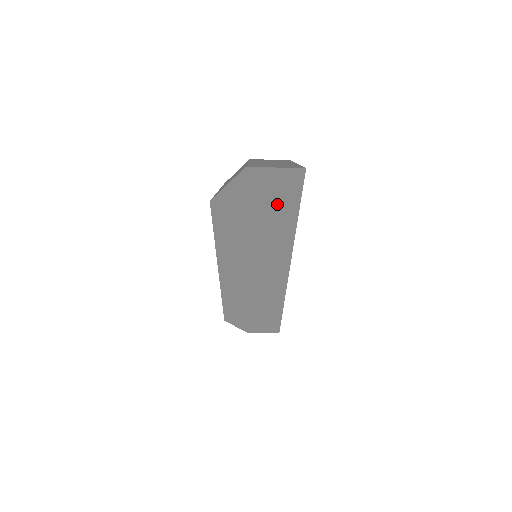
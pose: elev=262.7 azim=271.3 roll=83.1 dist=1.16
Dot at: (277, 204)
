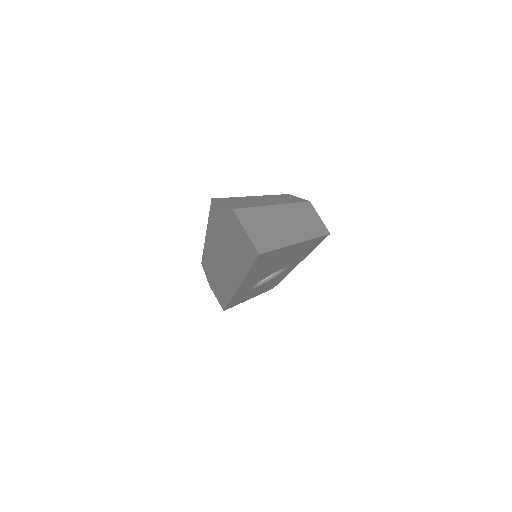
Dot at: (241, 249)
